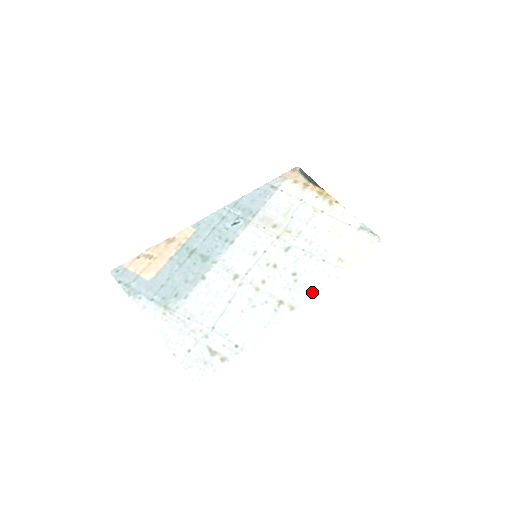
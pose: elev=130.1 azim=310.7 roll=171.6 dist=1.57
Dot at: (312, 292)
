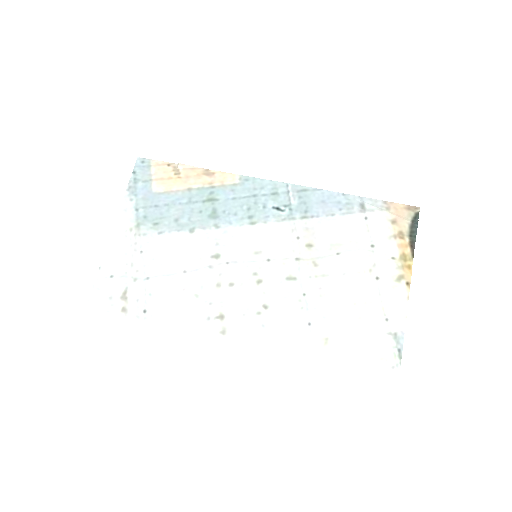
Dot at: (258, 338)
